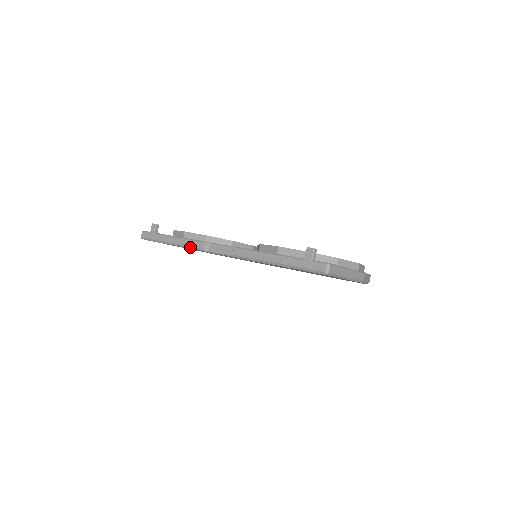
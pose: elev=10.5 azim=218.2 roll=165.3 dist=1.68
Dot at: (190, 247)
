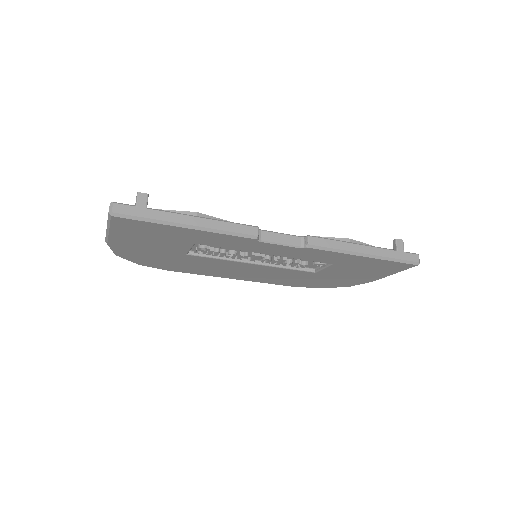
Dot at: (234, 233)
